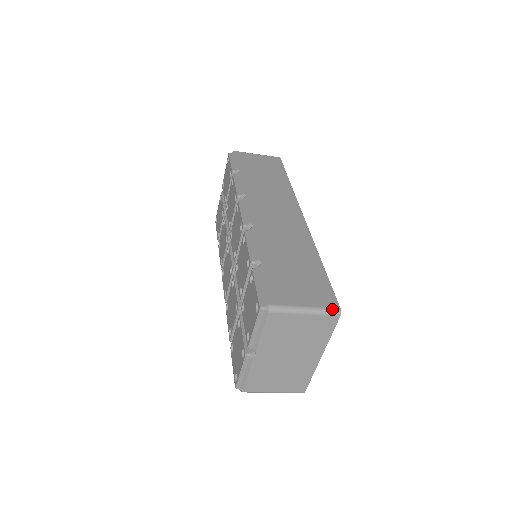
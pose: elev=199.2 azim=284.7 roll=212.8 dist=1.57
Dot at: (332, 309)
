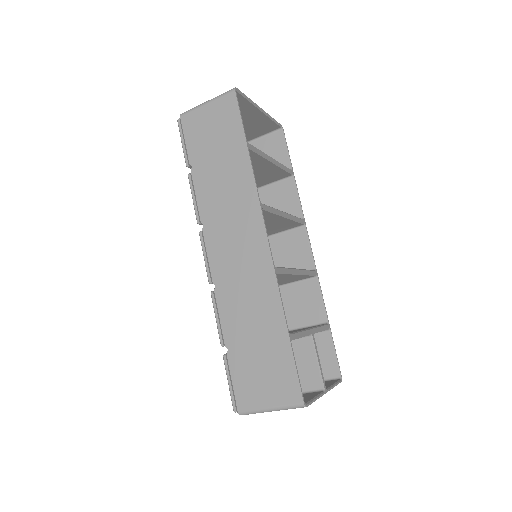
Dot at: (295, 405)
